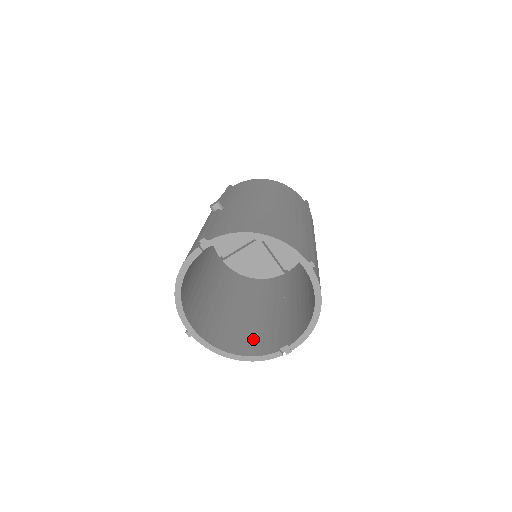
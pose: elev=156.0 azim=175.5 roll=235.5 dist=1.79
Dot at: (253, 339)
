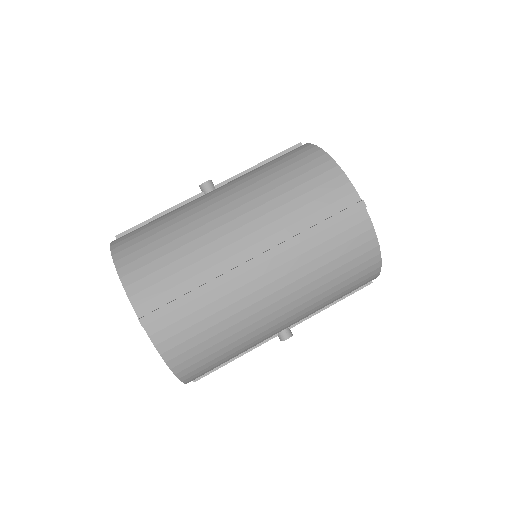
Dot at: occluded
